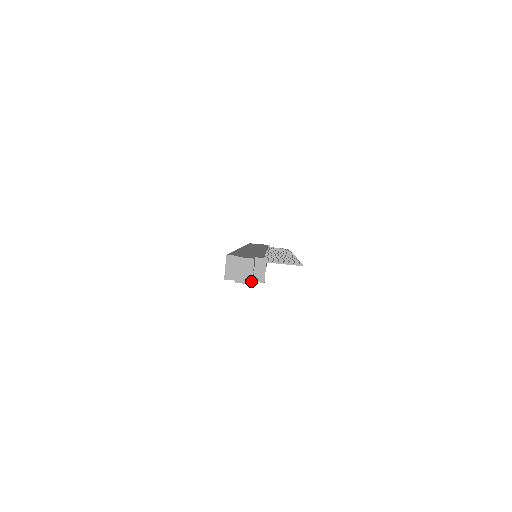
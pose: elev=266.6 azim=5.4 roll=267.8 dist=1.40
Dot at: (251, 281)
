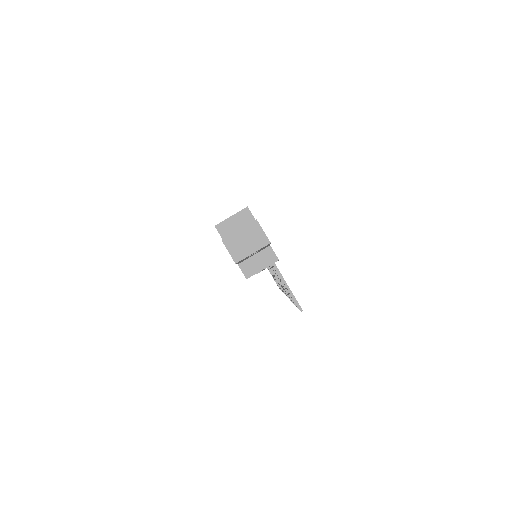
Dot at: (239, 259)
